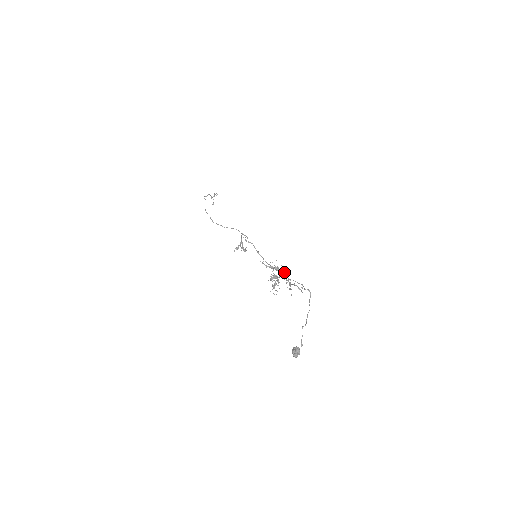
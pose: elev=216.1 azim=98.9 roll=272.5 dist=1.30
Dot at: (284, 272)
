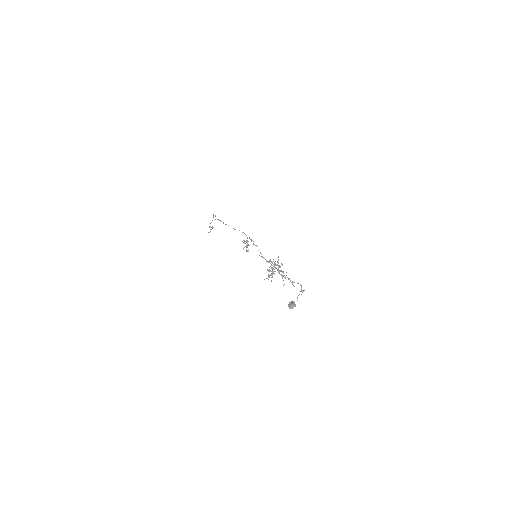
Dot at: occluded
